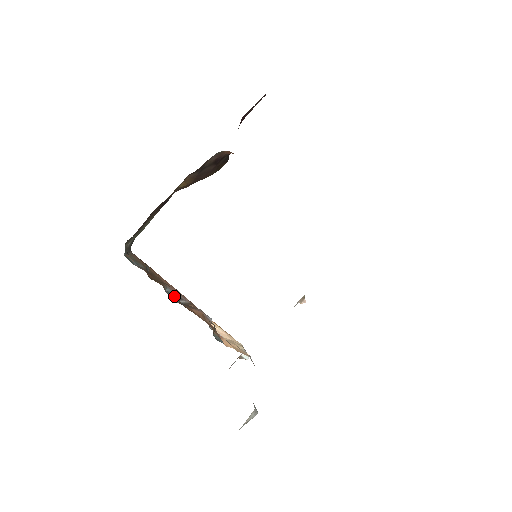
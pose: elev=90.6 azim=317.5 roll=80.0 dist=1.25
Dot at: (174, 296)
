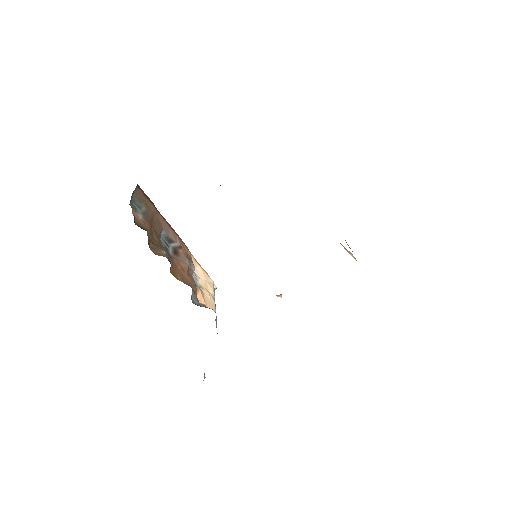
Dot at: (167, 239)
